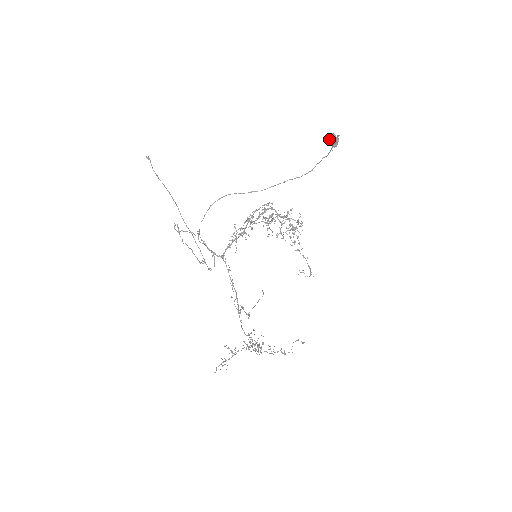
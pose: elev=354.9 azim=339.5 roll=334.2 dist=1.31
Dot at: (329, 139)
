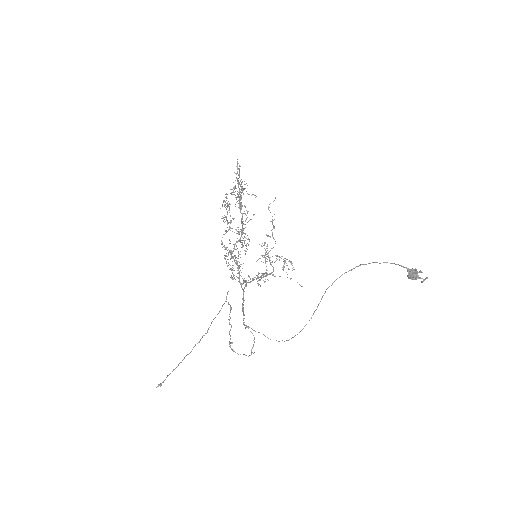
Dot at: occluded
